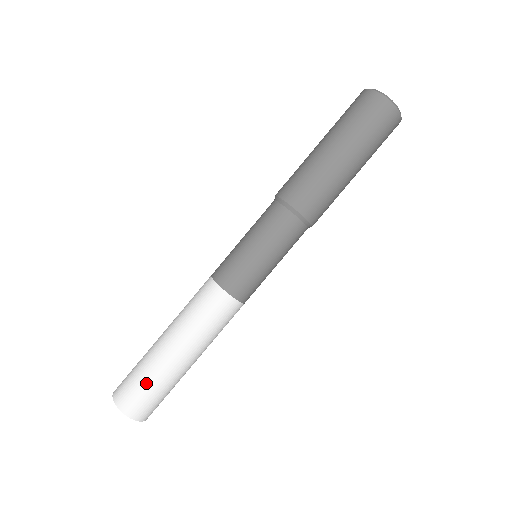
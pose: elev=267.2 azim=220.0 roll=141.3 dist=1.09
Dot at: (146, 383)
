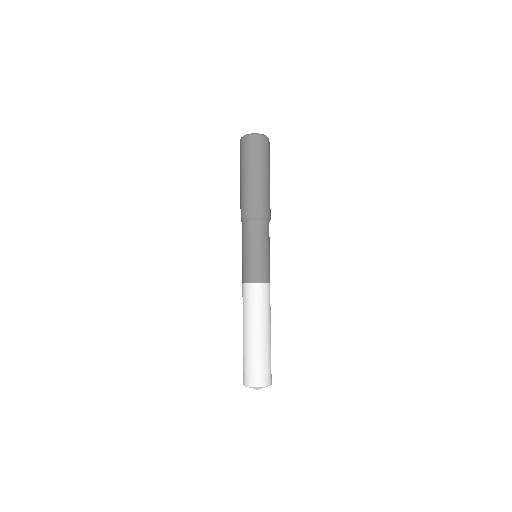
Dot at: (251, 361)
